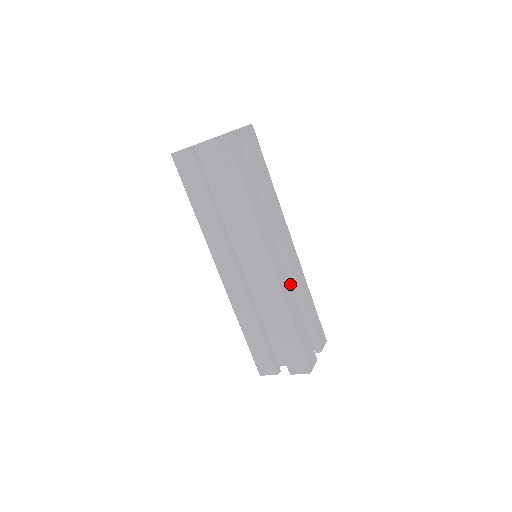
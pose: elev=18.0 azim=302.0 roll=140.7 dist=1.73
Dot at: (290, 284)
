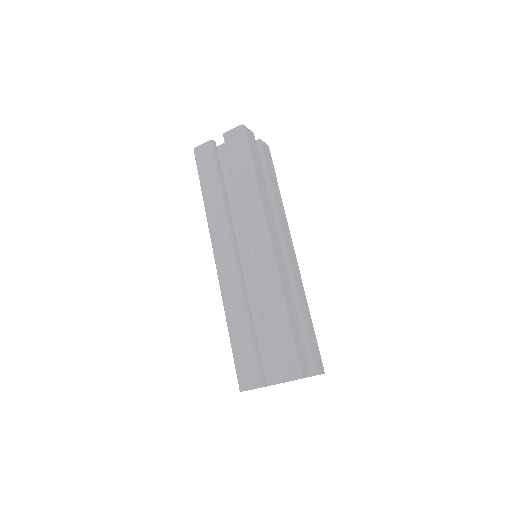
Dot at: occluded
